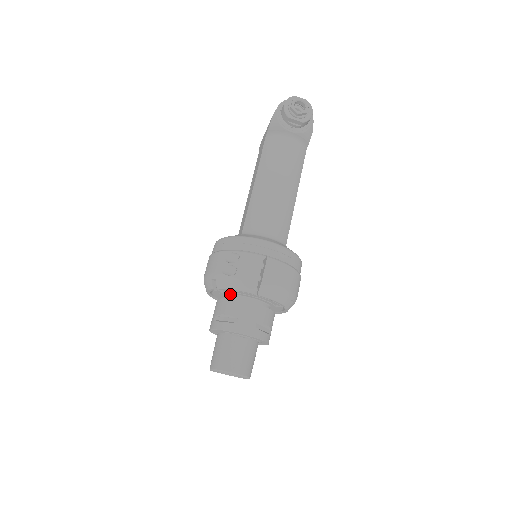
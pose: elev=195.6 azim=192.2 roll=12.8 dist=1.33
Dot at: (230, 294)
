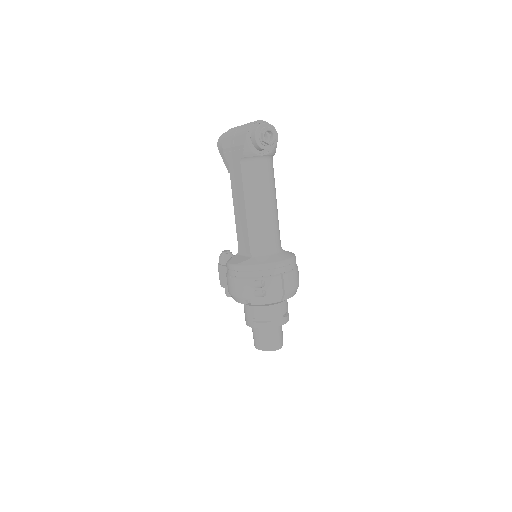
Dot at: occluded
